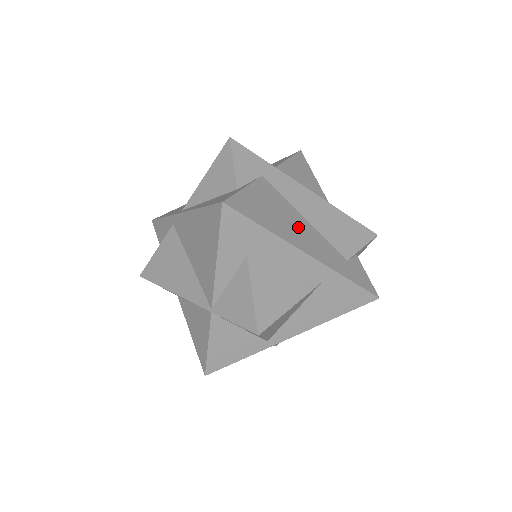
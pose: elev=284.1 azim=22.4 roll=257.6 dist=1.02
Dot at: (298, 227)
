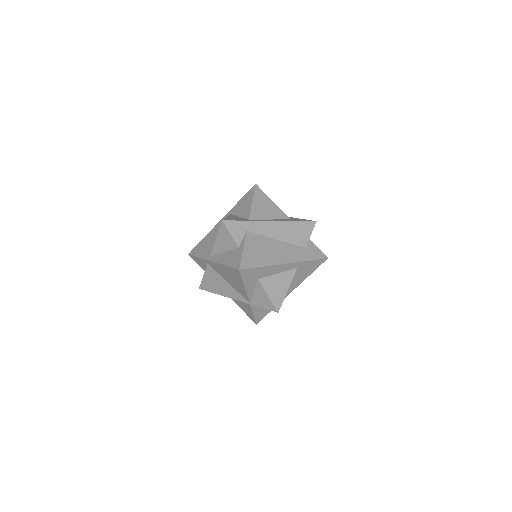
Dot at: (275, 250)
